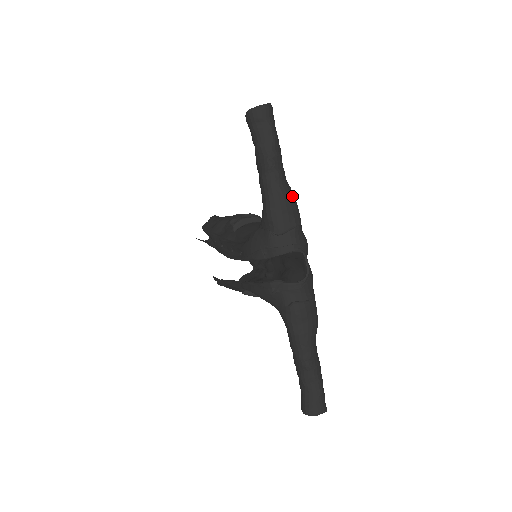
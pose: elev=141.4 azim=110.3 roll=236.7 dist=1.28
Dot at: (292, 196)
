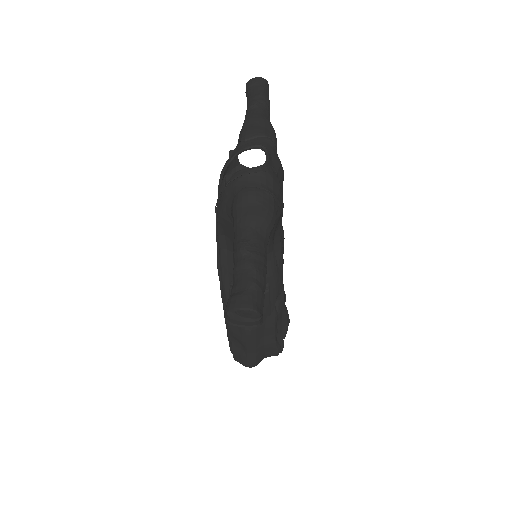
Dot at: (269, 123)
